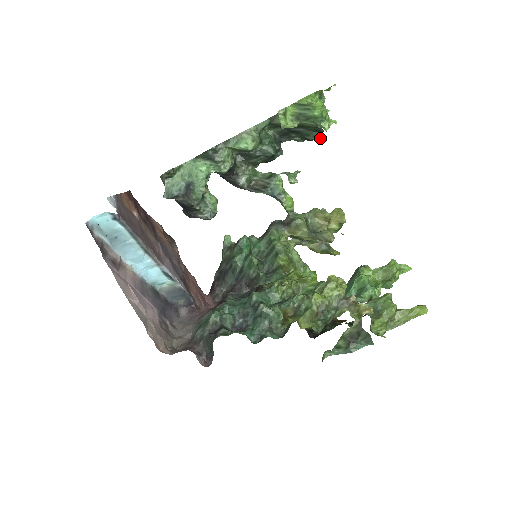
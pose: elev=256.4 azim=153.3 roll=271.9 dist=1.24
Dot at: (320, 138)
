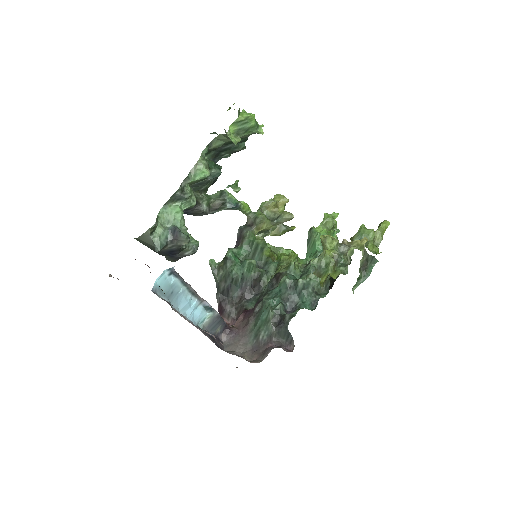
Dot at: (245, 146)
